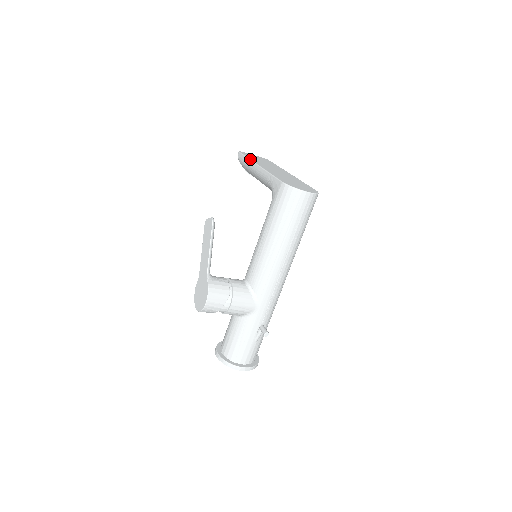
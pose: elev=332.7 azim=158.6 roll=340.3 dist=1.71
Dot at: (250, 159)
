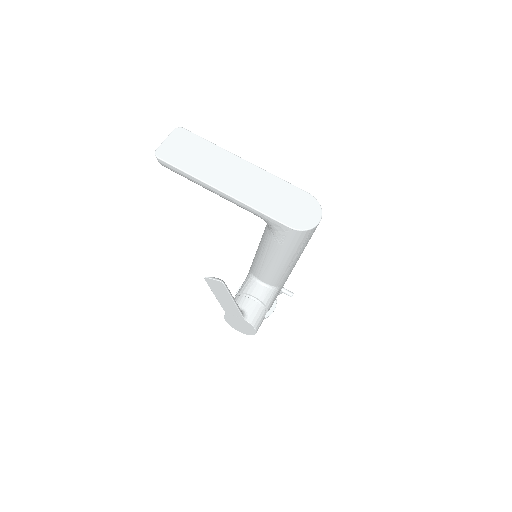
Dot at: (197, 178)
